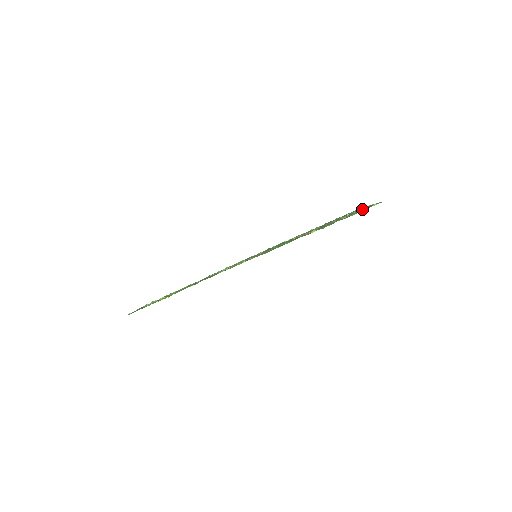
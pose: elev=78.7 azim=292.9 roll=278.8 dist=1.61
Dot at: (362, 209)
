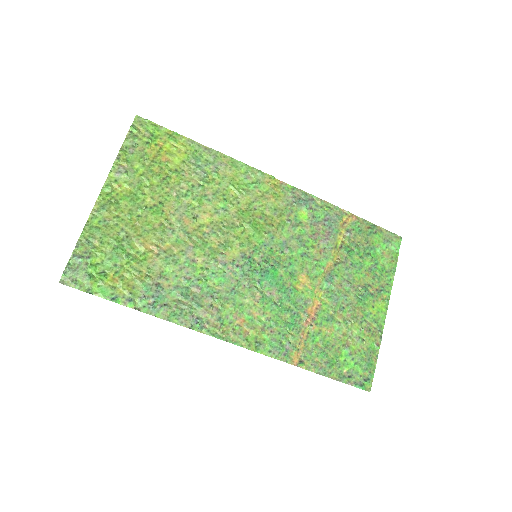
Dot at: (360, 361)
